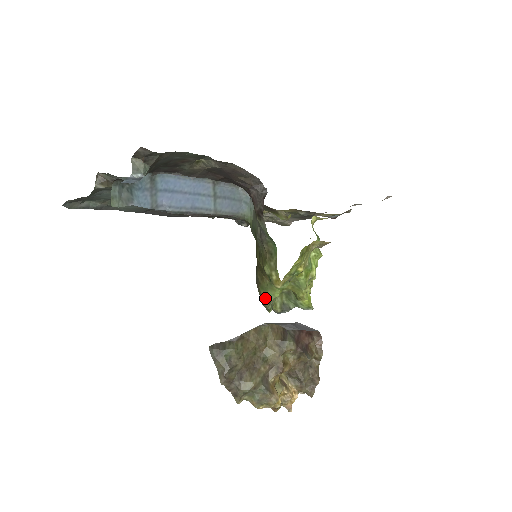
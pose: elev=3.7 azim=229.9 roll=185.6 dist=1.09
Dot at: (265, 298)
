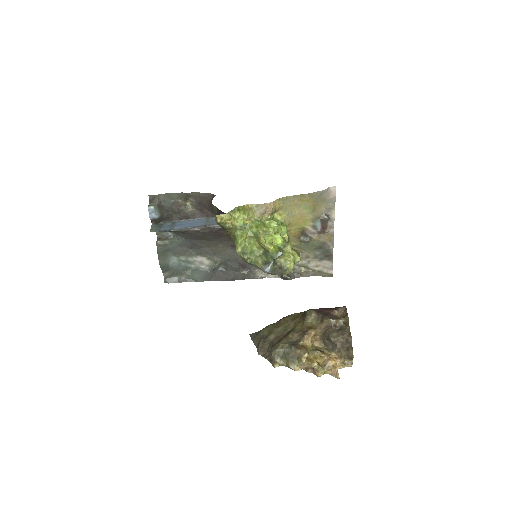
Dot at: (236, 249)
